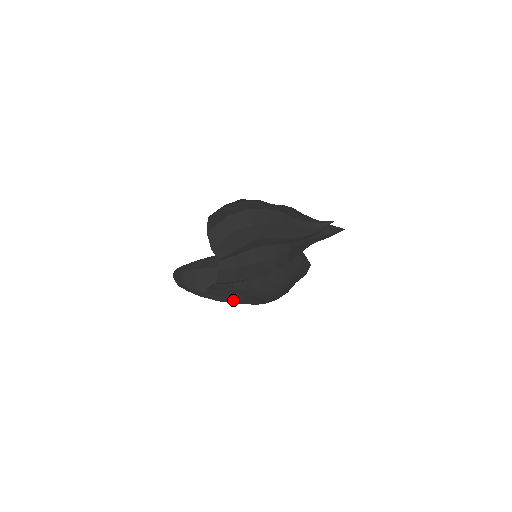
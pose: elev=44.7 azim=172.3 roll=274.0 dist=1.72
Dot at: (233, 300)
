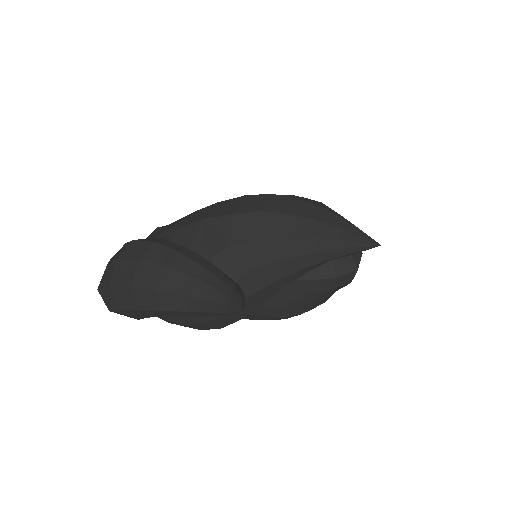
Dot at: occluded
